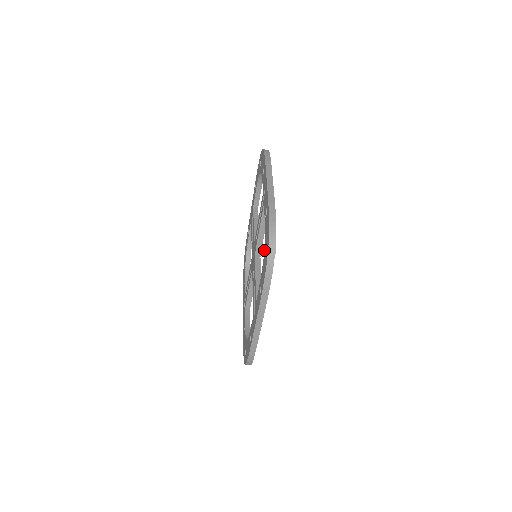
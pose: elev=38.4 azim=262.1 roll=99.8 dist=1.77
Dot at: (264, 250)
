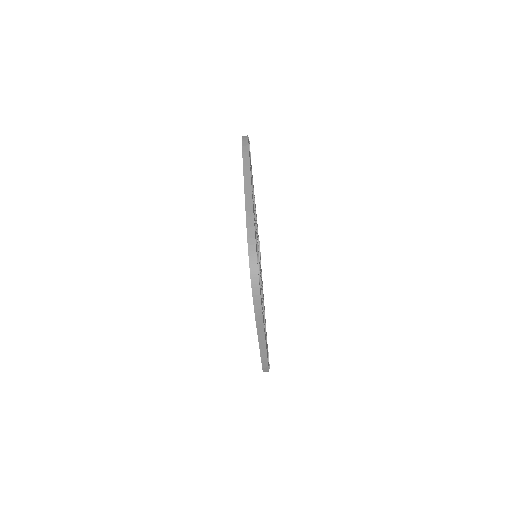
Dot at: occluded
